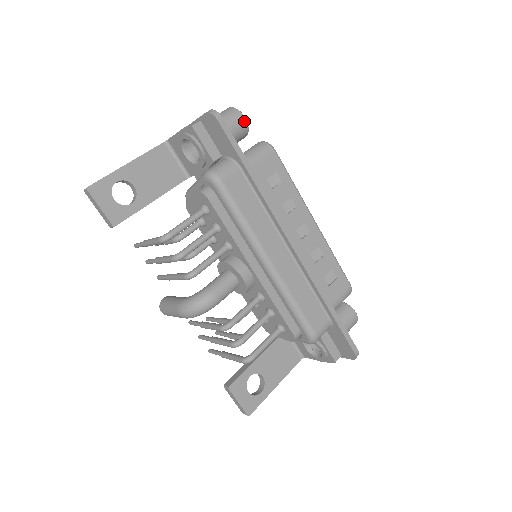
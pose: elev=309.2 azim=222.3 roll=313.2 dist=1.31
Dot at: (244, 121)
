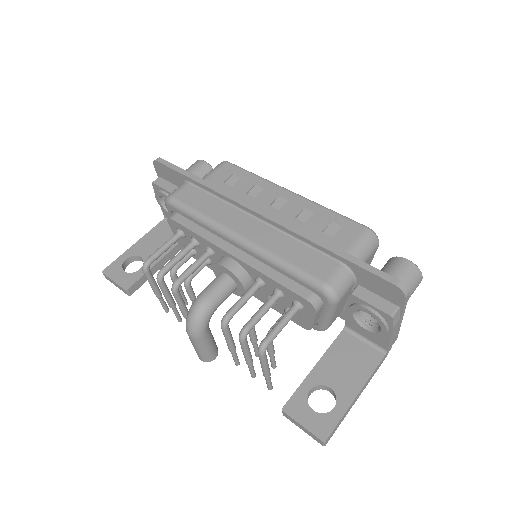
Dot at: (203, 163)
